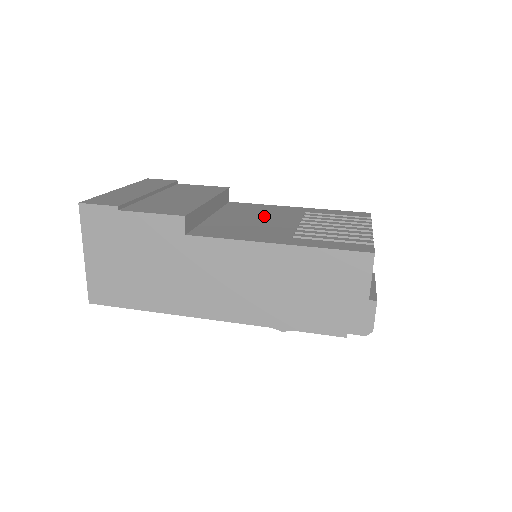
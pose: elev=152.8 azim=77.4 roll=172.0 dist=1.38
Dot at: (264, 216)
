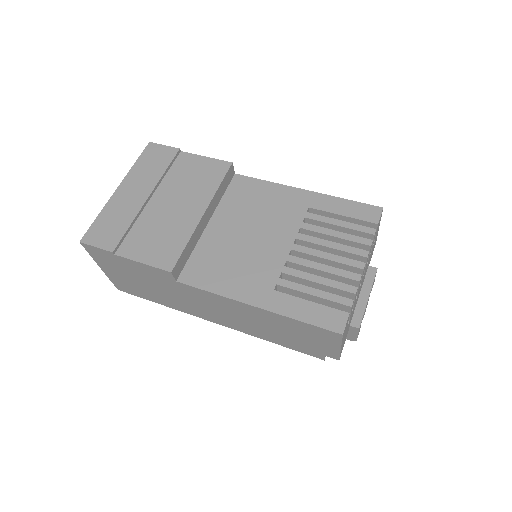
Dot at: (261, 224)
